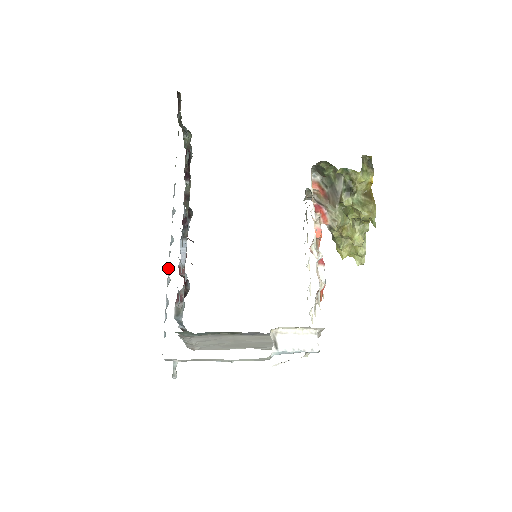
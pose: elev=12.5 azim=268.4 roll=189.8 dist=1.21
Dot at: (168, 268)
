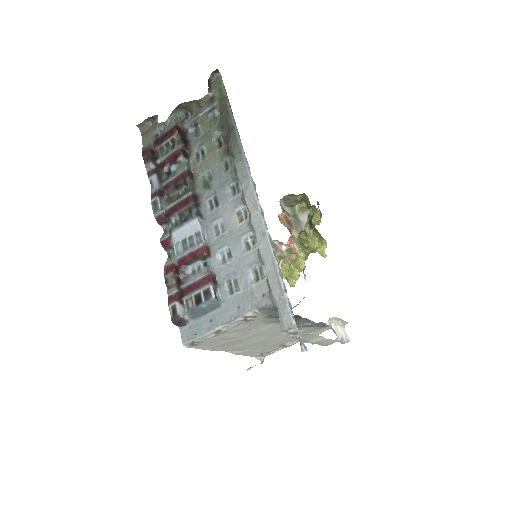
Dot at: (266, 239)
